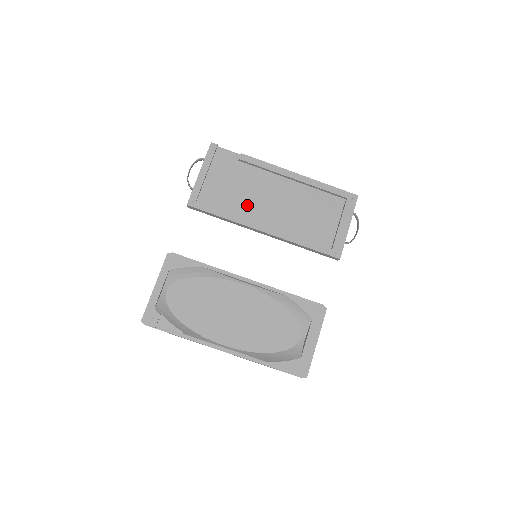
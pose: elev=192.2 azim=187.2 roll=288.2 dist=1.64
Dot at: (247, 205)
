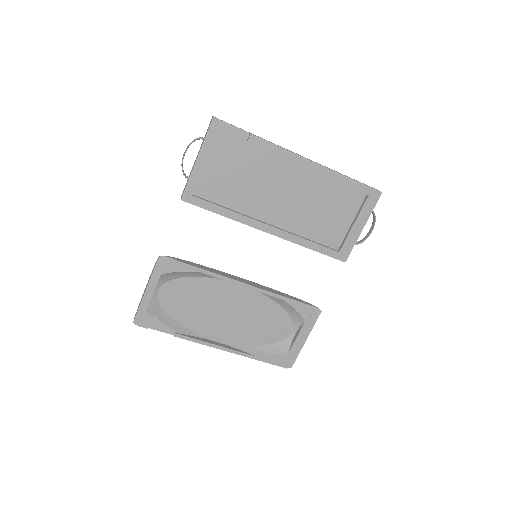
Dot at: (252, 199)
